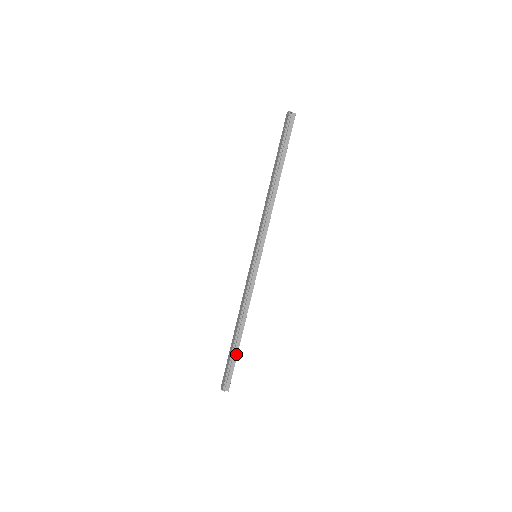
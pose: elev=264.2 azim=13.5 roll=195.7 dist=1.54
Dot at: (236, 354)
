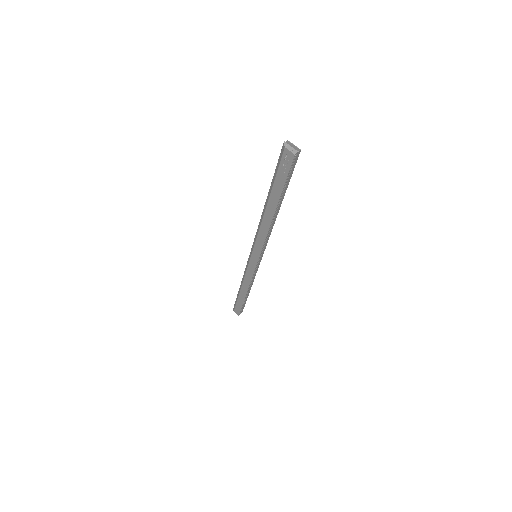
Dot at: (246, 300)
